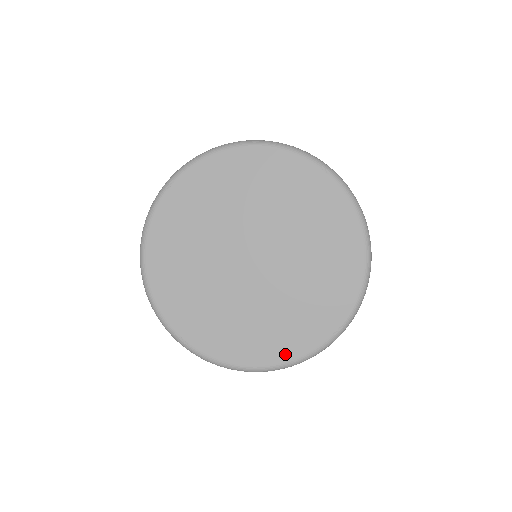
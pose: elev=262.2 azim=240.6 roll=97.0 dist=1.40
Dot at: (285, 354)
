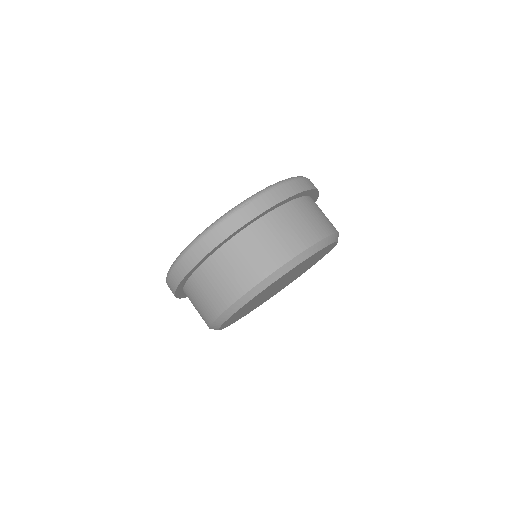
Dot at: occluded
